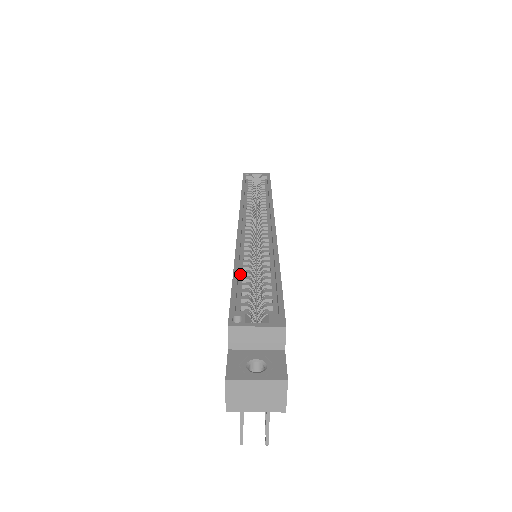
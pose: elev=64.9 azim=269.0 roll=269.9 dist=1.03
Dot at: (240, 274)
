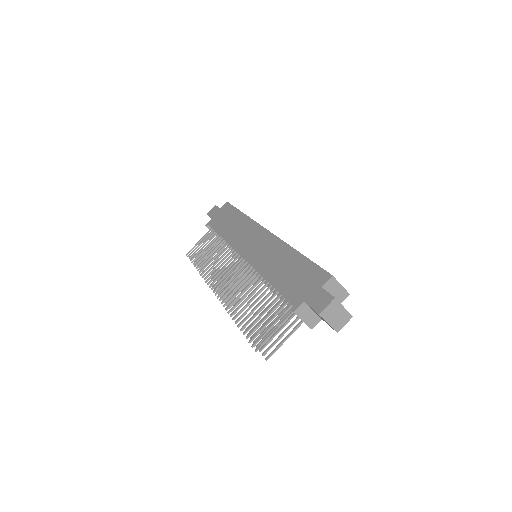
Dot at: occluded
